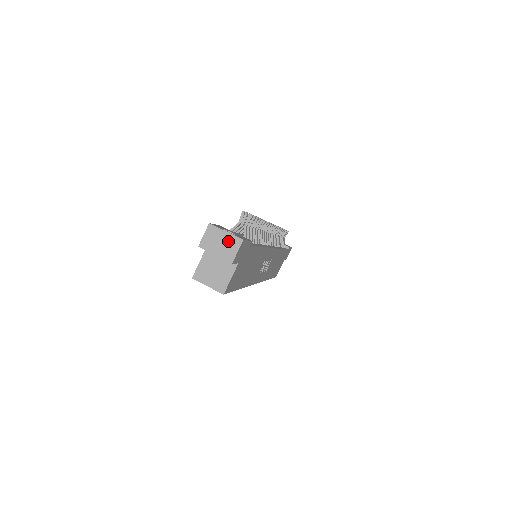
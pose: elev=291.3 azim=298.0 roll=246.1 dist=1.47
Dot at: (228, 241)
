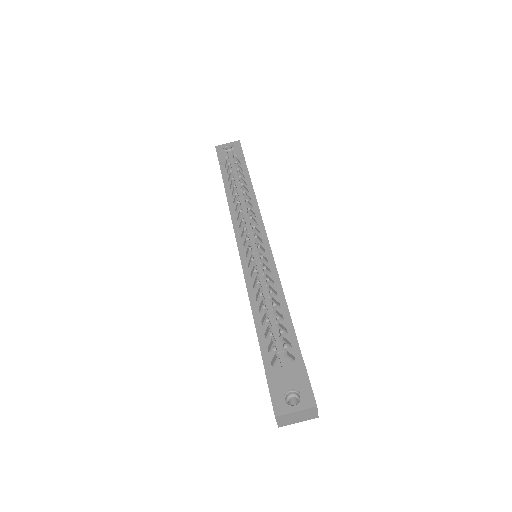
Dot at: (303, 413)
